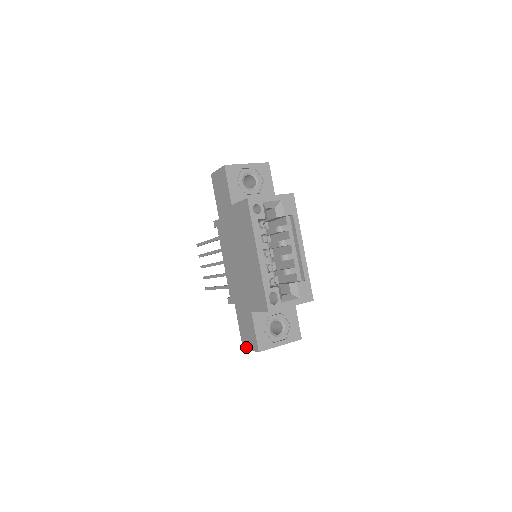
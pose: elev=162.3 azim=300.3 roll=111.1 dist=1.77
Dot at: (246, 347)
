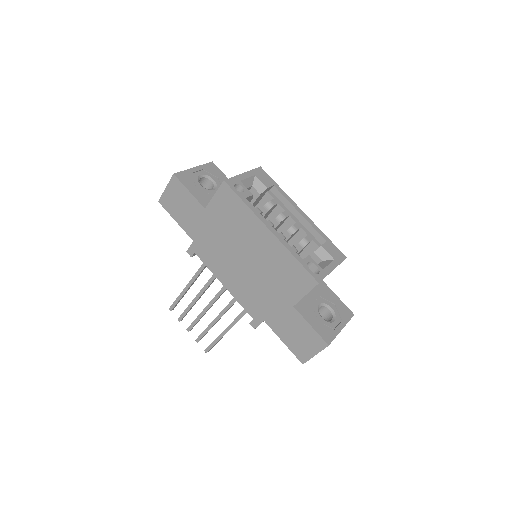
Dot at: (306, 357)
